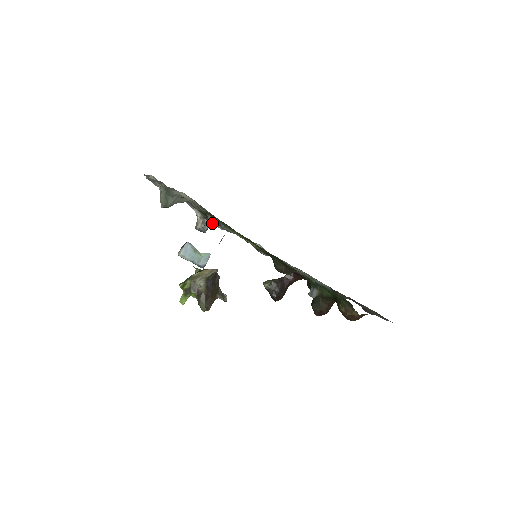
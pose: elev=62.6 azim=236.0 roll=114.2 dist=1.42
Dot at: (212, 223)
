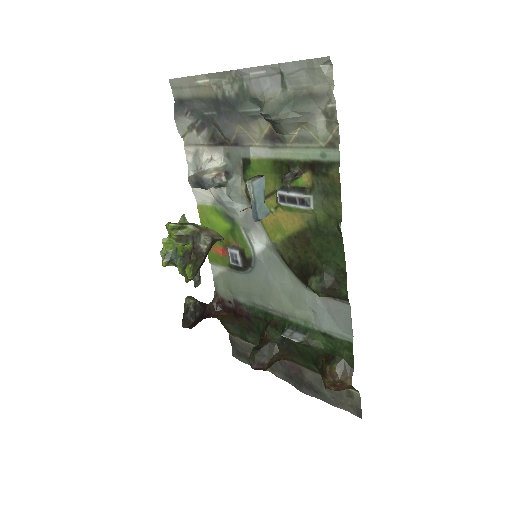
Dot at: (235, 184)
